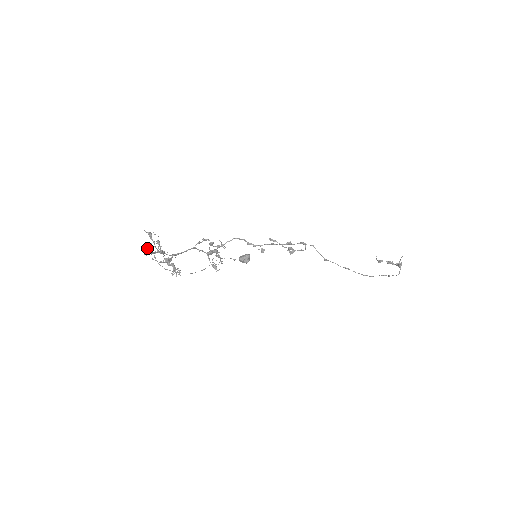
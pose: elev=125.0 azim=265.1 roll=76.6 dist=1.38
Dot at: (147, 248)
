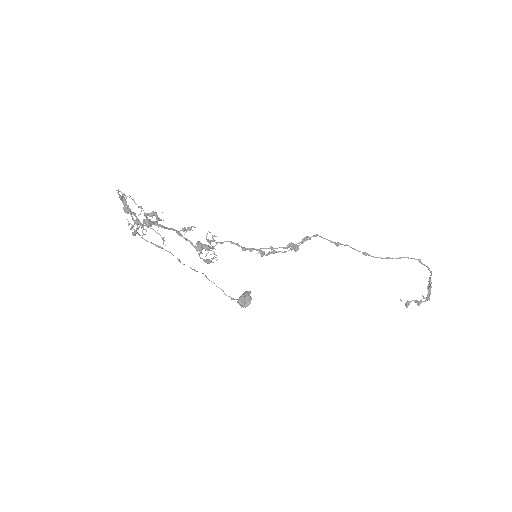
Dot at: occluded
